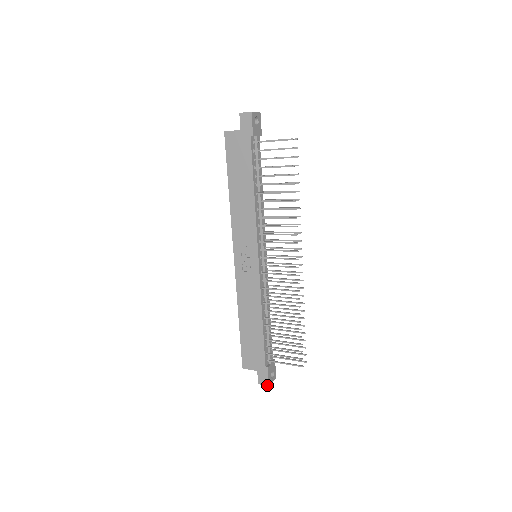
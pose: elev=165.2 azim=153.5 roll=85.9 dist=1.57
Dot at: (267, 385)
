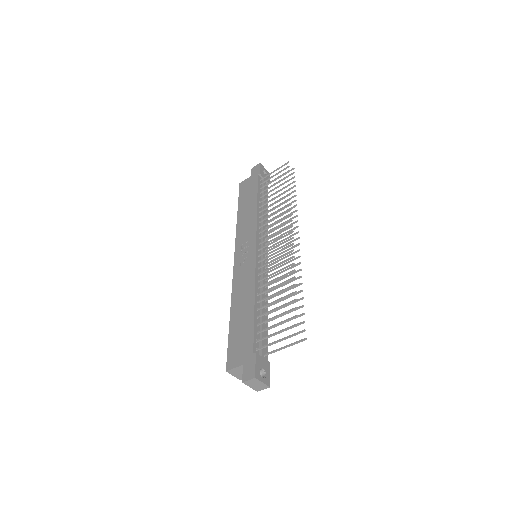
Dot at: (253, 377)
